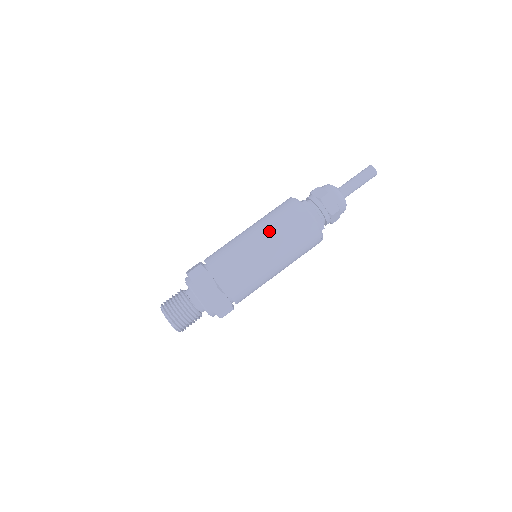
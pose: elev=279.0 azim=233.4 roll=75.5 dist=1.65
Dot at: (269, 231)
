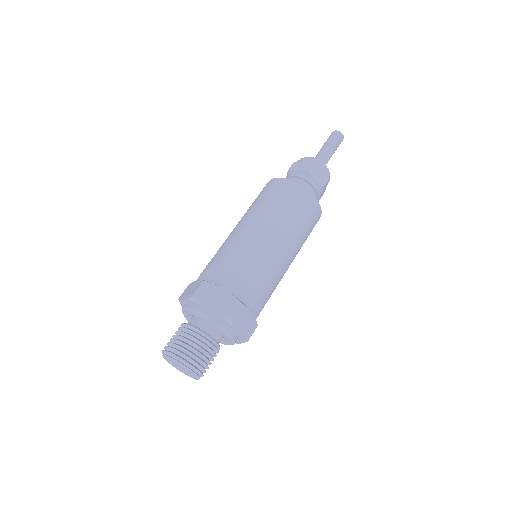
Dot at: (245, 214)
